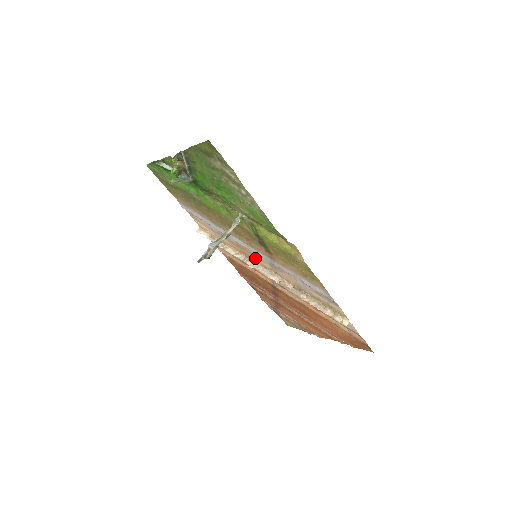
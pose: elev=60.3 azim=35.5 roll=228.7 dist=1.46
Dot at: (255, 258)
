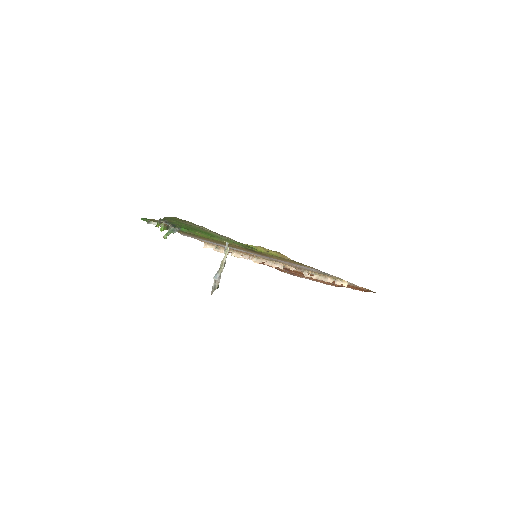
Dot at: (256, 256)
